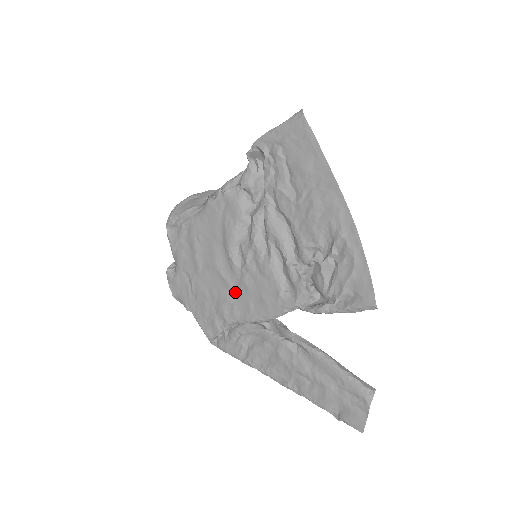
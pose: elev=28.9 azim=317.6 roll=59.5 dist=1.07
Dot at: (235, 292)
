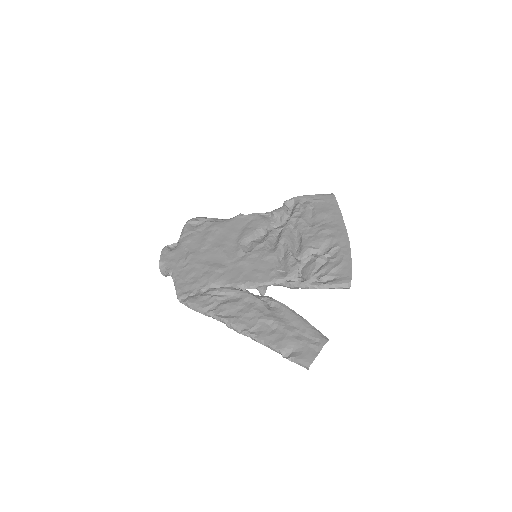
Dot at: (231, 266)
